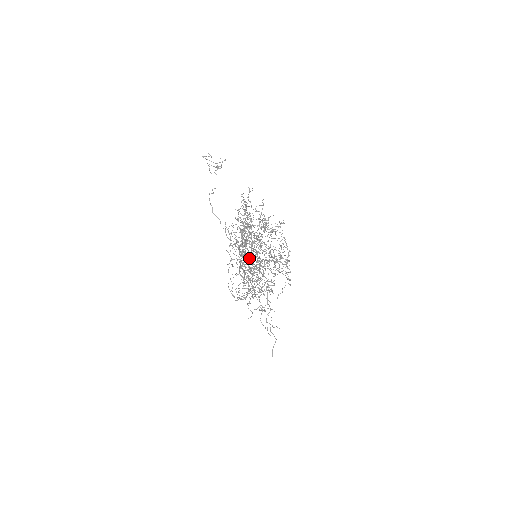
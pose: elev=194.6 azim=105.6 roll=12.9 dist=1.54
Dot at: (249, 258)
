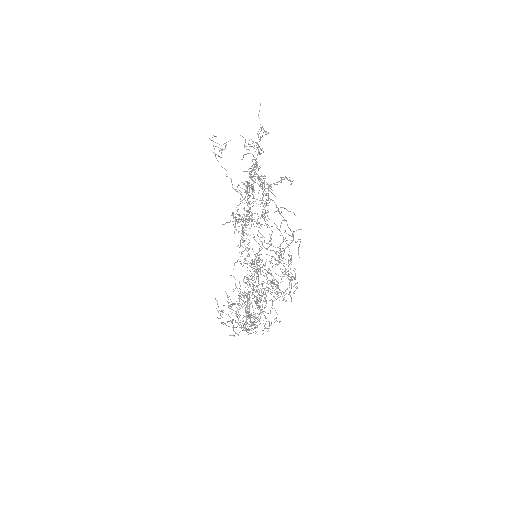
Dot at: (268, 133)
